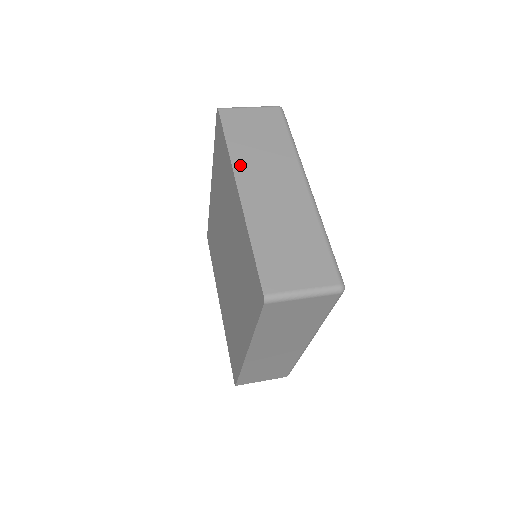
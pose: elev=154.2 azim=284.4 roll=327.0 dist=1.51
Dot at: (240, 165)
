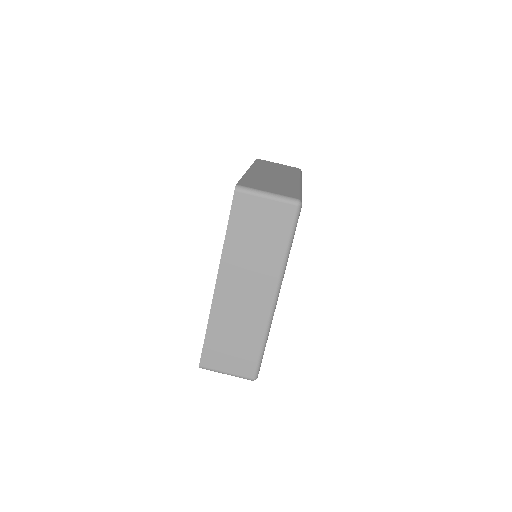
Dot at: (227, 262)
